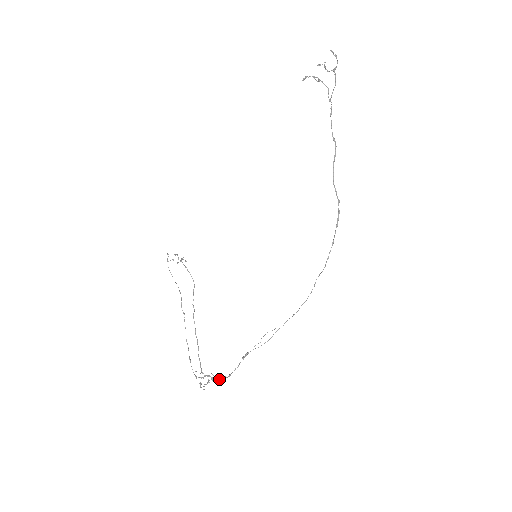
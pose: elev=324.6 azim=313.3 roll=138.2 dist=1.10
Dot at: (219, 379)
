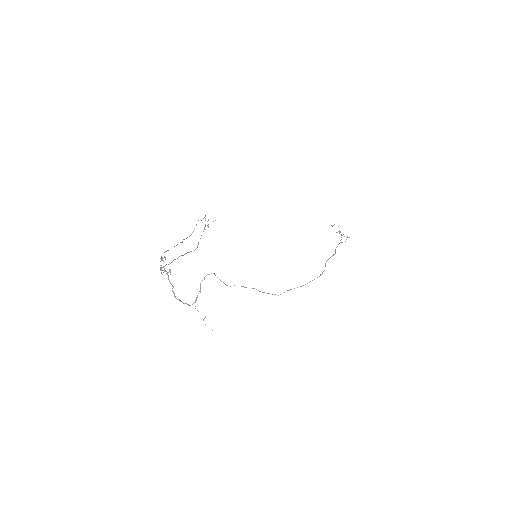
Dot at: occluded
